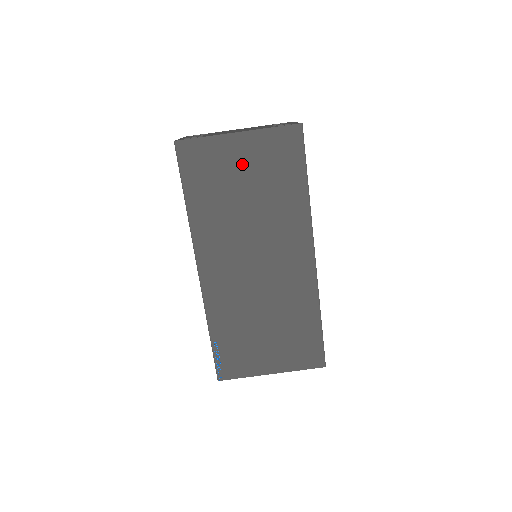
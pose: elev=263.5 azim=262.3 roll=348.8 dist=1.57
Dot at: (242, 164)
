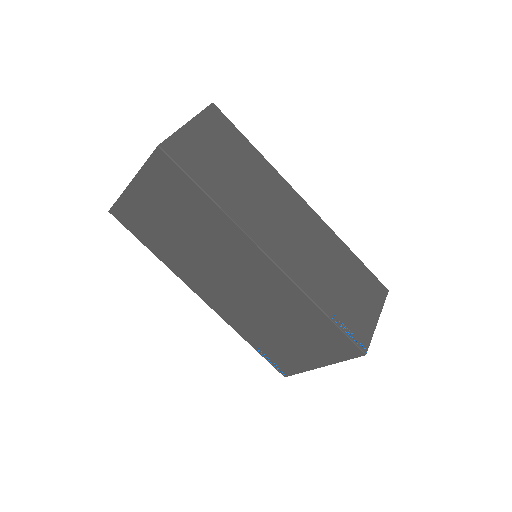
Dot at: (154, 206)
